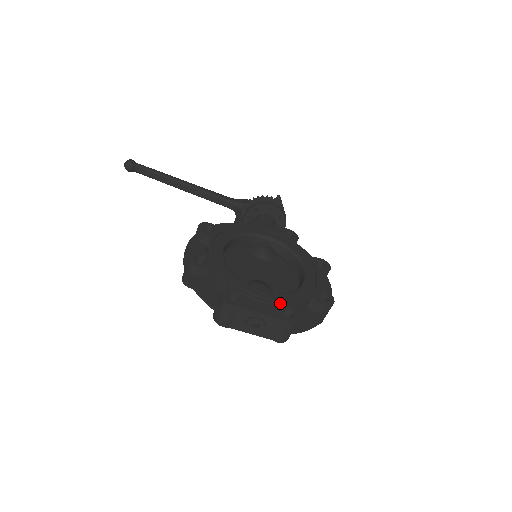
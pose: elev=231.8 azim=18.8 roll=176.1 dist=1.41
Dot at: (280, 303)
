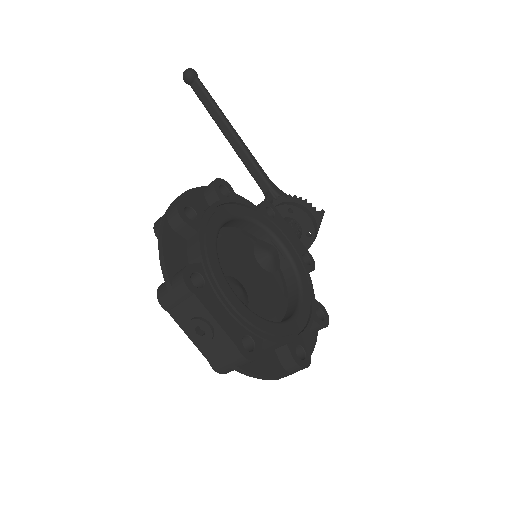
Dot at: (247, 325)
